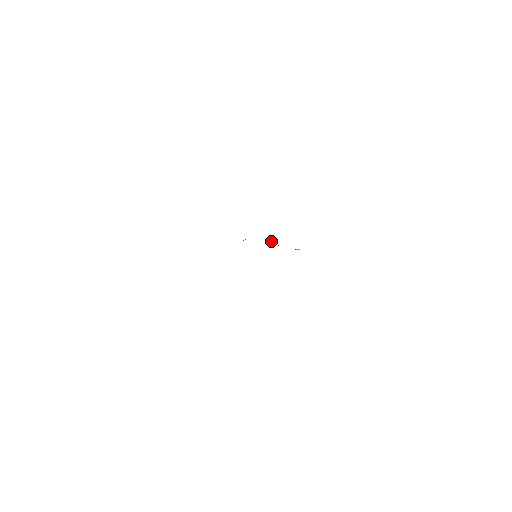
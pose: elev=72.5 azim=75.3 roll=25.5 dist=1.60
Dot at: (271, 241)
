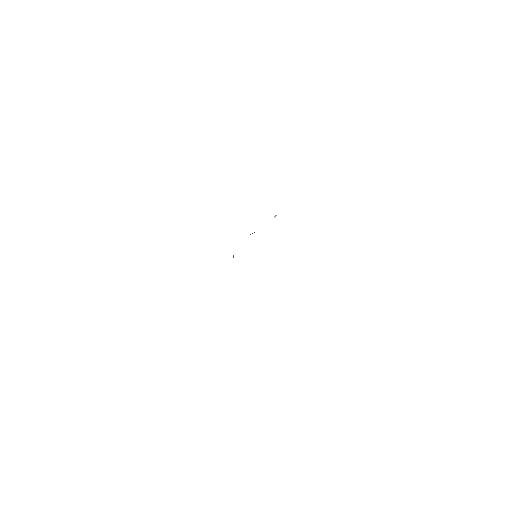
Dot at: occluded
